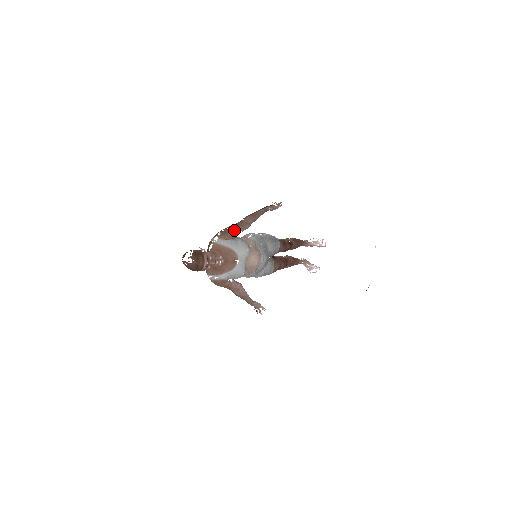
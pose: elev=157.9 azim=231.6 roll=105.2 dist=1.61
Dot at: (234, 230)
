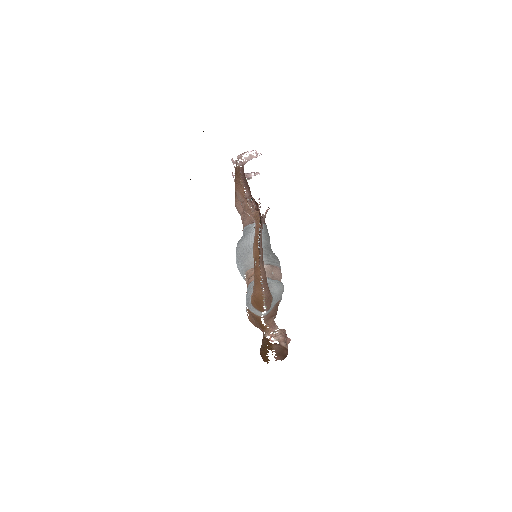
Dot at: (267, 288)
